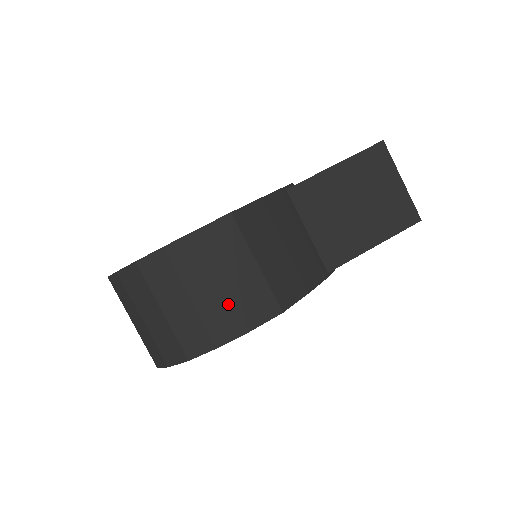
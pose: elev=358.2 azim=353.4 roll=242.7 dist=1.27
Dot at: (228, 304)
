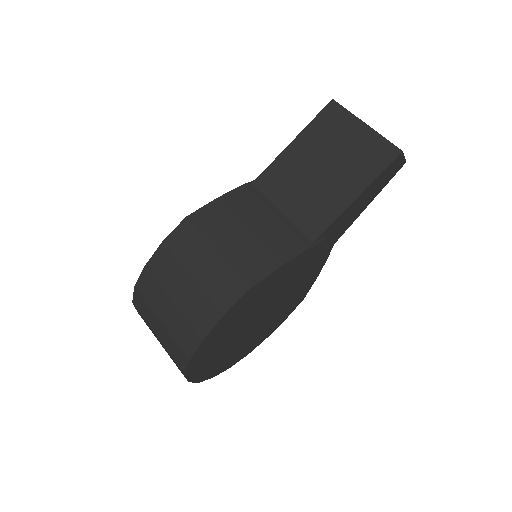
Dot at: (200, 296)
